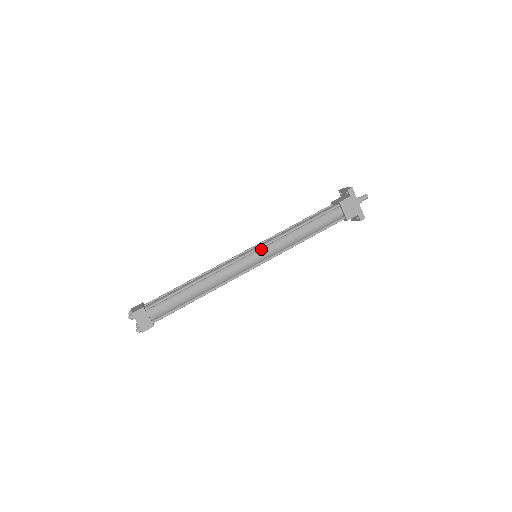
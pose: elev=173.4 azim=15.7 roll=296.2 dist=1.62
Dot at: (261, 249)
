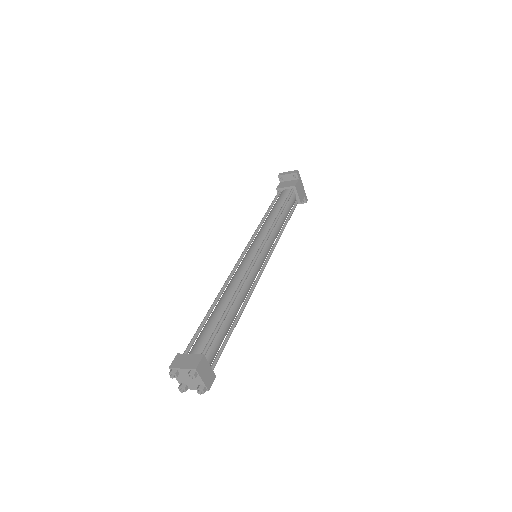
Dot at: (263, 246)
